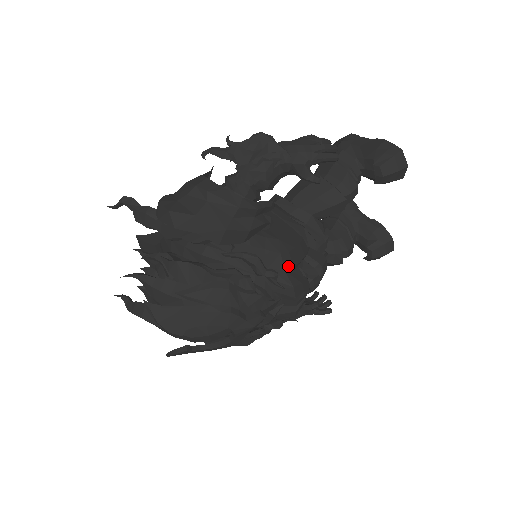
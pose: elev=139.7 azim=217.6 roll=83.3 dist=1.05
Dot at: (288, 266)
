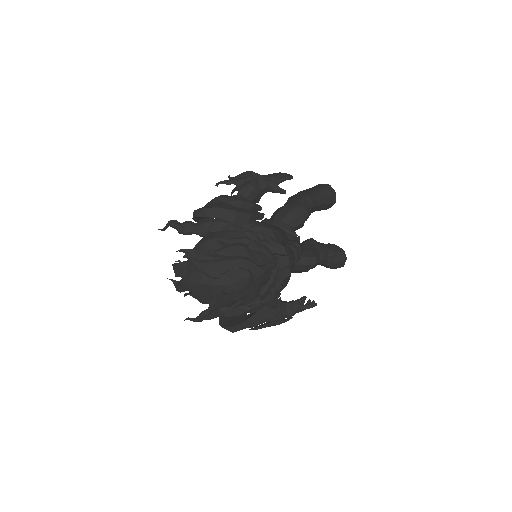
Dot at: (278, 238)
